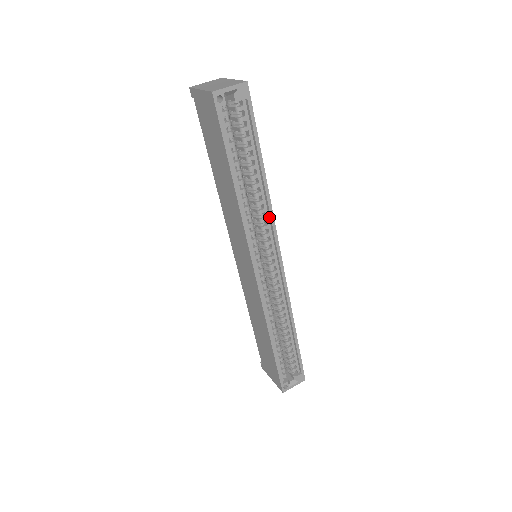
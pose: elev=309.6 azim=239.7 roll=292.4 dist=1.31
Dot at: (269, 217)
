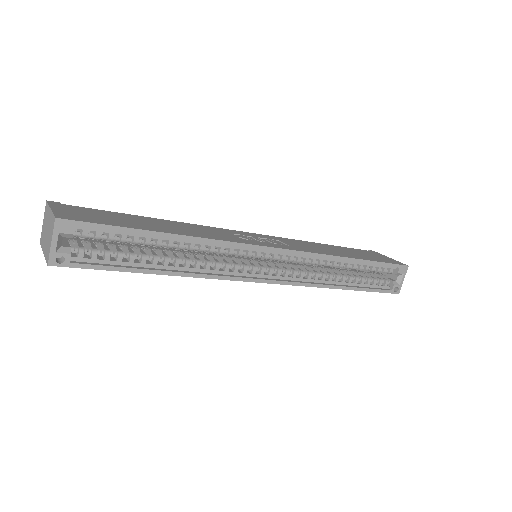
Dot at: (223, 244)
